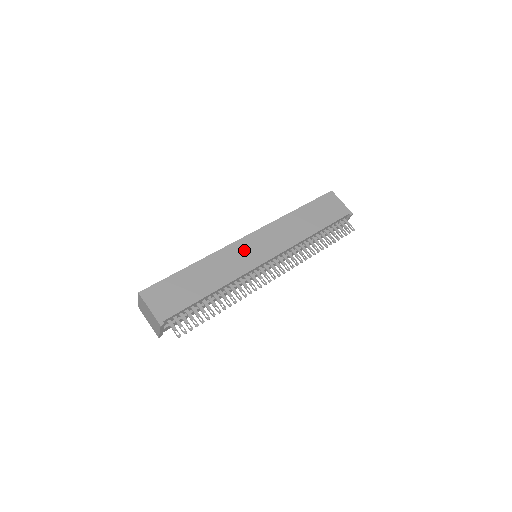
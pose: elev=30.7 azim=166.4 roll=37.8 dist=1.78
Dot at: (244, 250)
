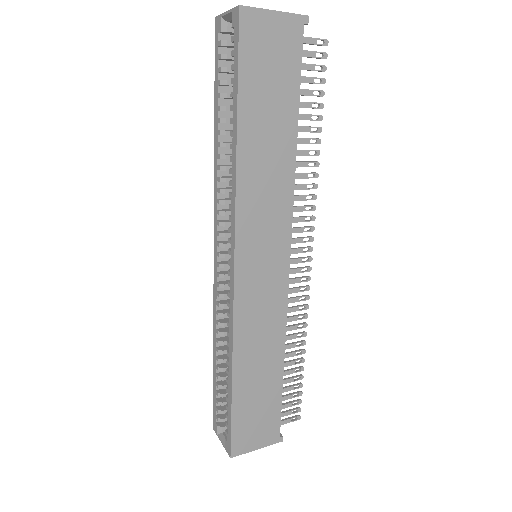
Dot at: (255, 289)
